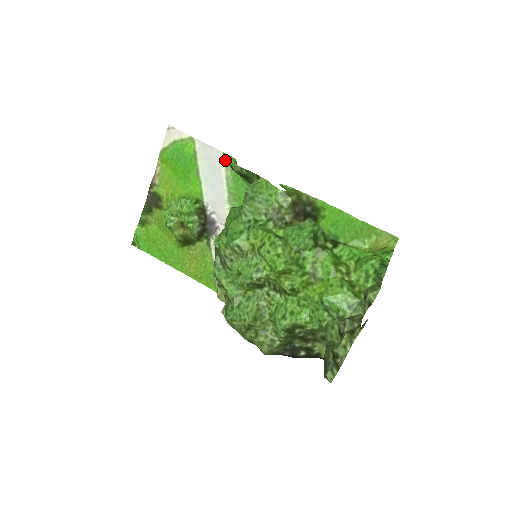
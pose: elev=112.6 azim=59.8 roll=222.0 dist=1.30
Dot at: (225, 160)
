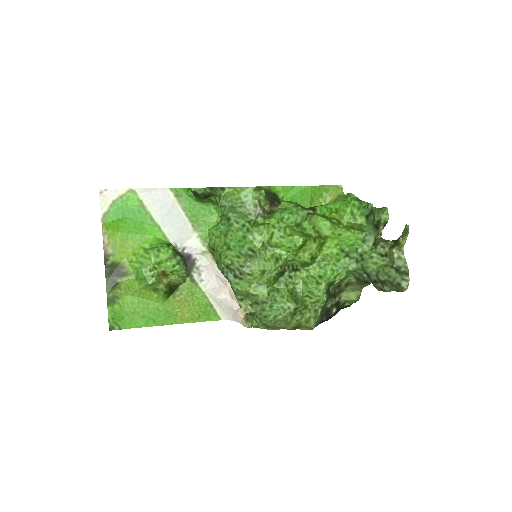
Dot at: (175, 194)
